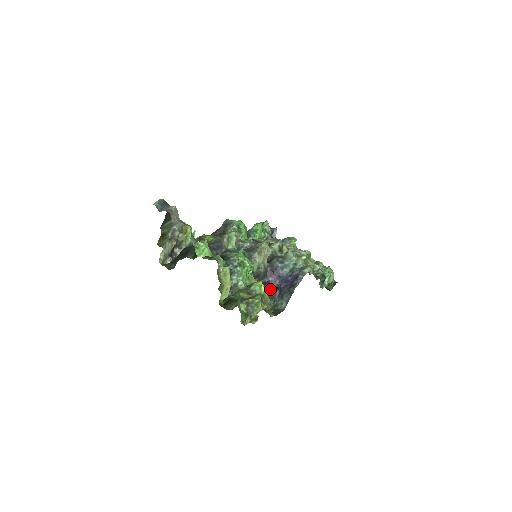
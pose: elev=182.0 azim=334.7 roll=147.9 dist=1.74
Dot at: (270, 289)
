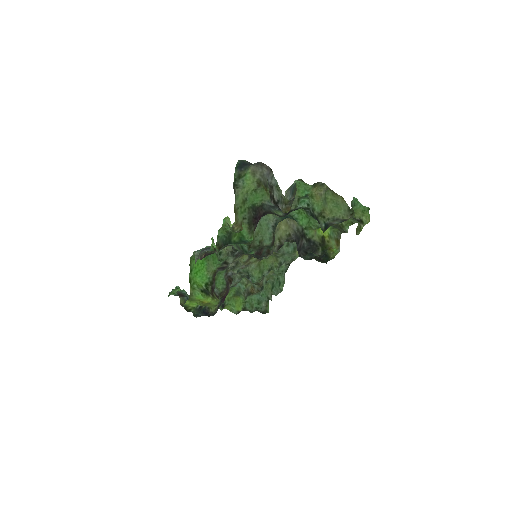
Dot at: occluded
